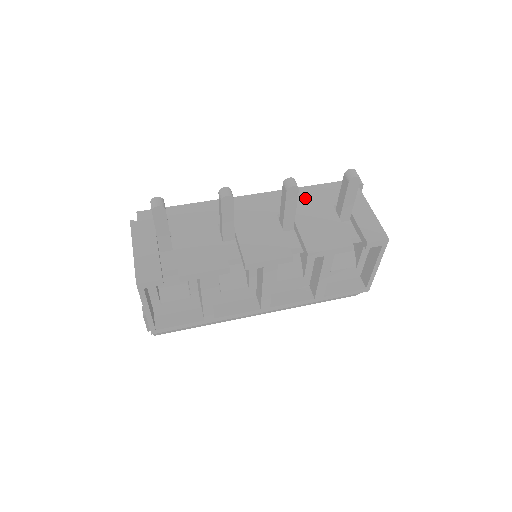
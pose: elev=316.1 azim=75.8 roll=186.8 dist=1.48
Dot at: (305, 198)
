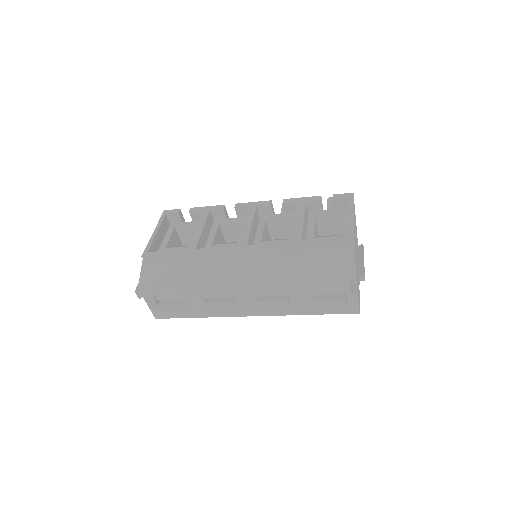
Dot at: occluded
